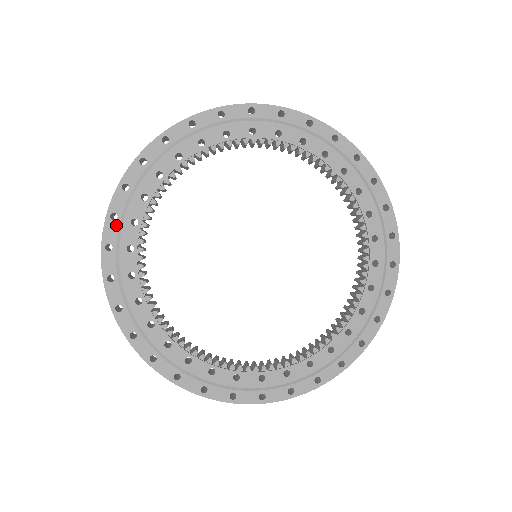
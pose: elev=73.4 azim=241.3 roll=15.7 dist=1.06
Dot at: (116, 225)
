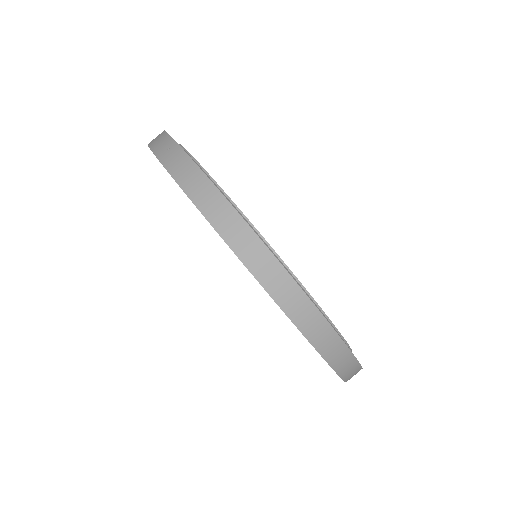
Dot at: occluded
